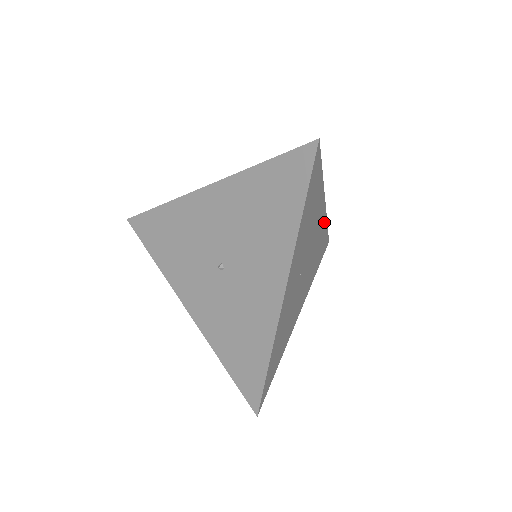
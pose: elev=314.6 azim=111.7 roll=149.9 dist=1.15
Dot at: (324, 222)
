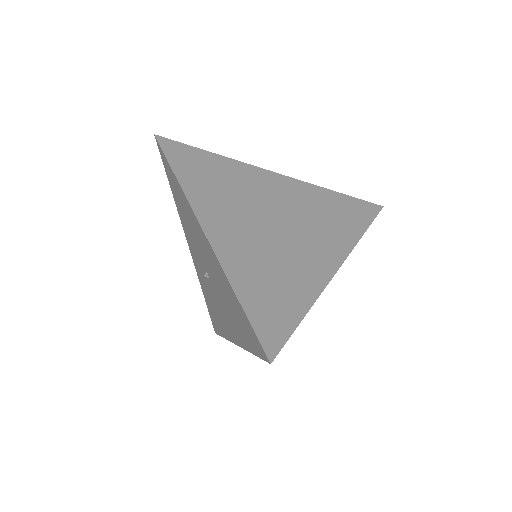
Dot at: occluded
